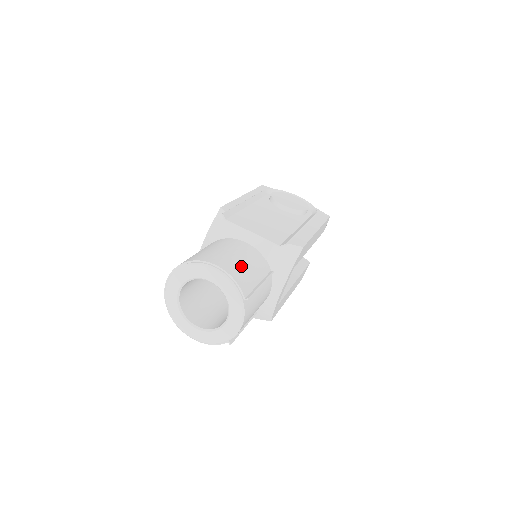
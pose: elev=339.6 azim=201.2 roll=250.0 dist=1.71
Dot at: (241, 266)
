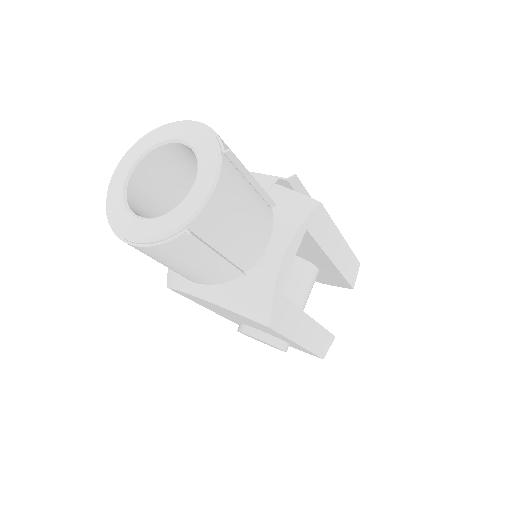
Dot at: occluded
